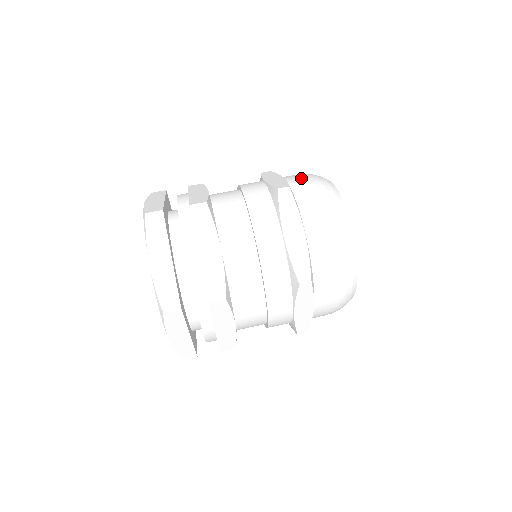
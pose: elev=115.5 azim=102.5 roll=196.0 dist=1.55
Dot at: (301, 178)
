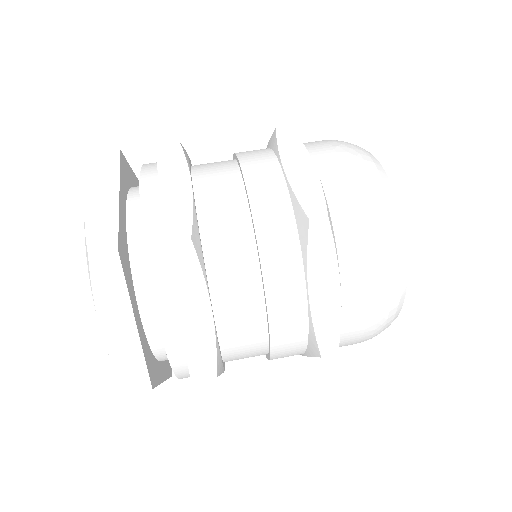
Dot at: (344, 175)
